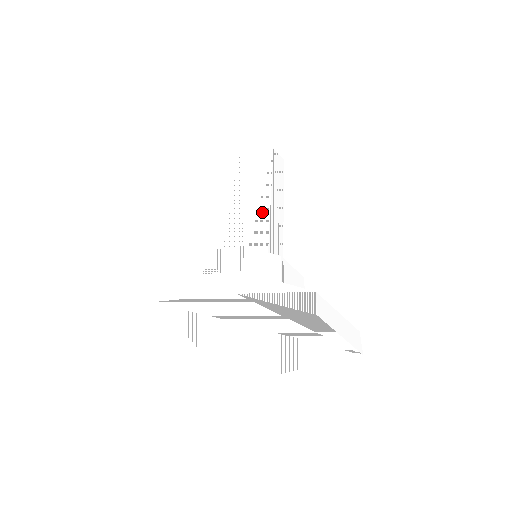
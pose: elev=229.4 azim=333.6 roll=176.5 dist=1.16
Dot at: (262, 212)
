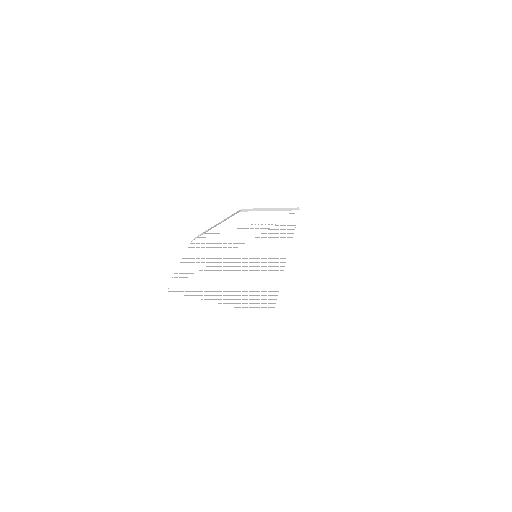
Dot at: occluded
